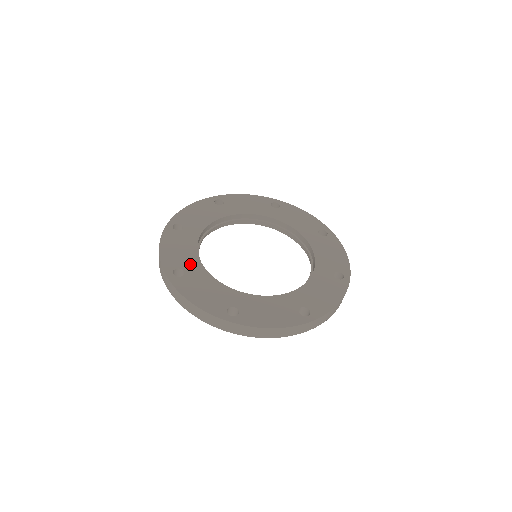
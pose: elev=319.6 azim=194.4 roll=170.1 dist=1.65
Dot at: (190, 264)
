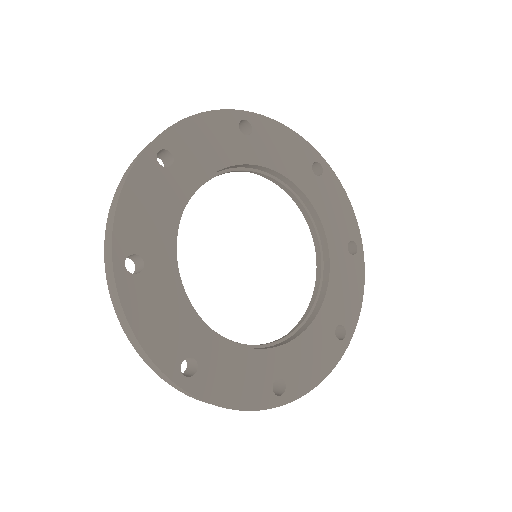
Dot at: (195, 339)
